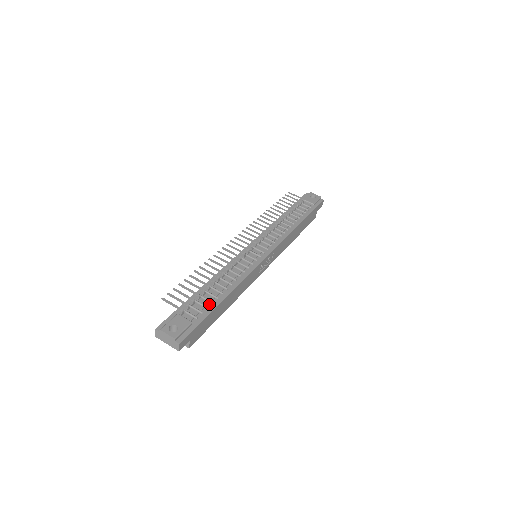
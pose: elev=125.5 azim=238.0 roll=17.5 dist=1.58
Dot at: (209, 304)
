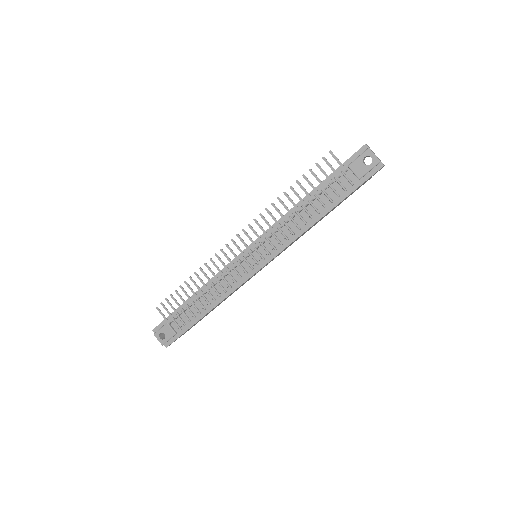
Dot at: (192, 317)
